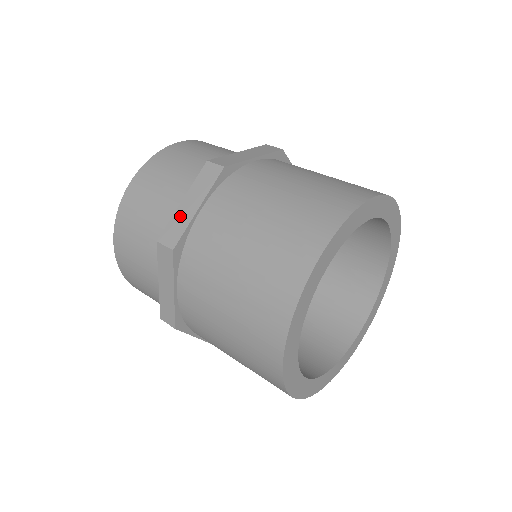
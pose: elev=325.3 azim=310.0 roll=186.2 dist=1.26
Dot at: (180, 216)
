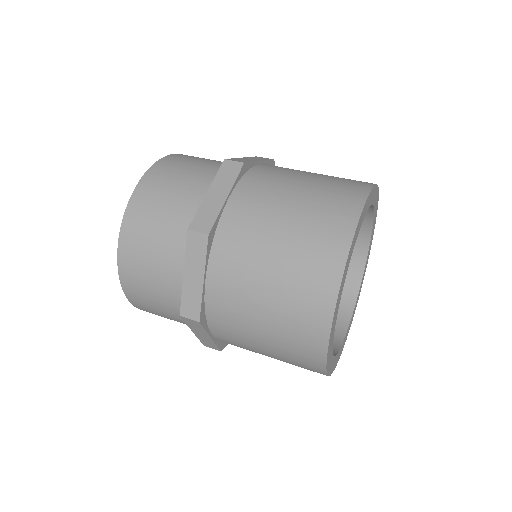
Dot at: (189, 290)
